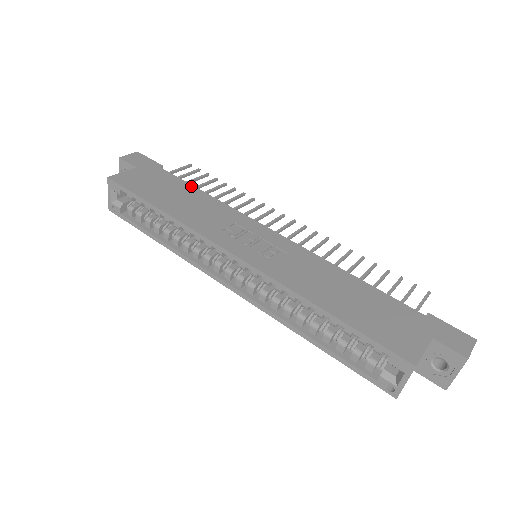
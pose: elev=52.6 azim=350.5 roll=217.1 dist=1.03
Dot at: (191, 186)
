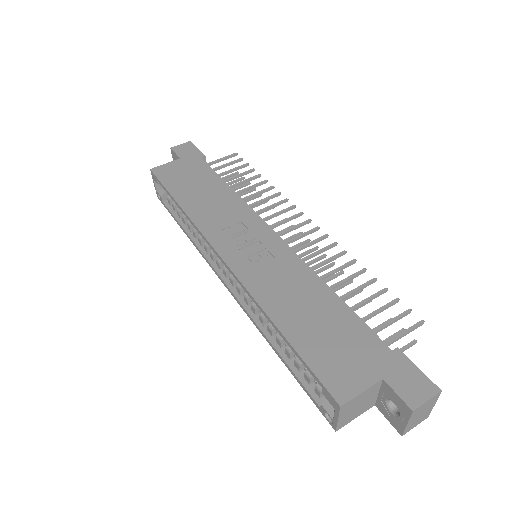
Dot at: (220, 179)
